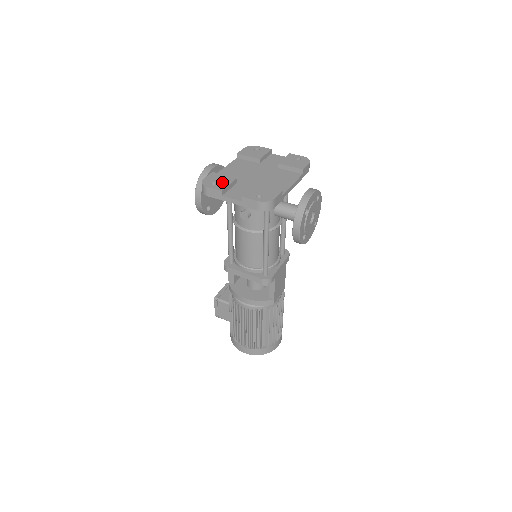
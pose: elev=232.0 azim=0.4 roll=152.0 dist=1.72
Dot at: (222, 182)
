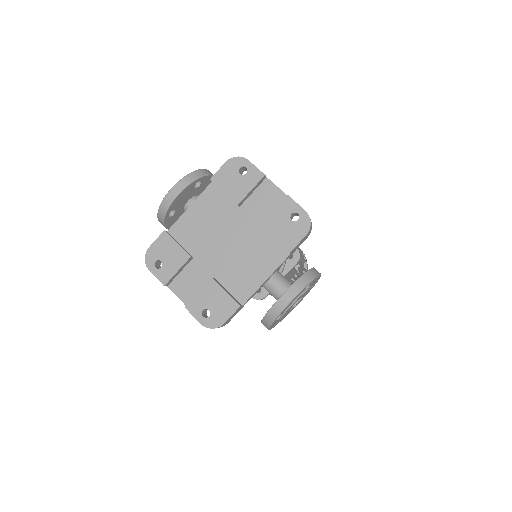
Dot at: (170, 263)
